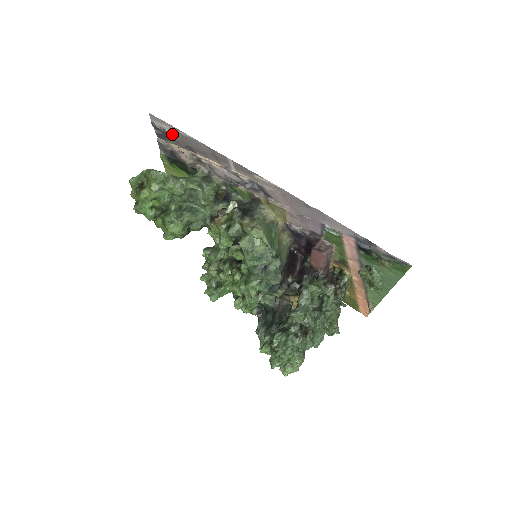
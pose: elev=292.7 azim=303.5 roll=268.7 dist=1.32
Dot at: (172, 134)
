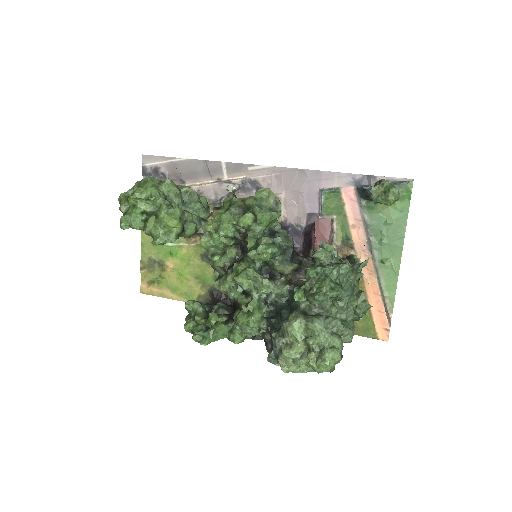
Dot at: (163, 168)
